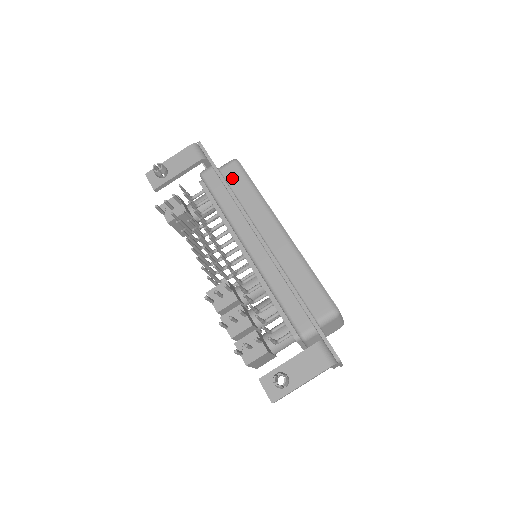
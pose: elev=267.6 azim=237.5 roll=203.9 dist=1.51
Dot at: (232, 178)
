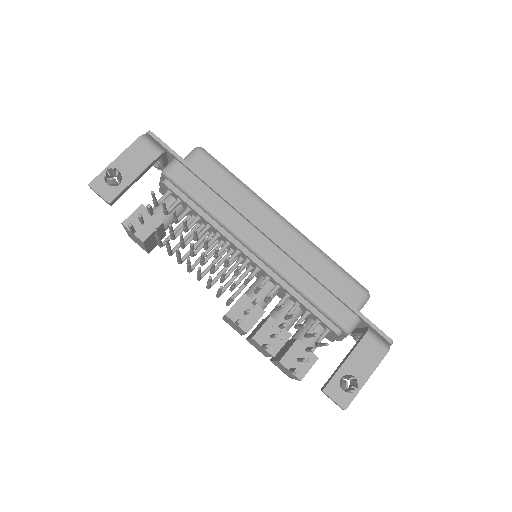
Dot at: (205, 171)
